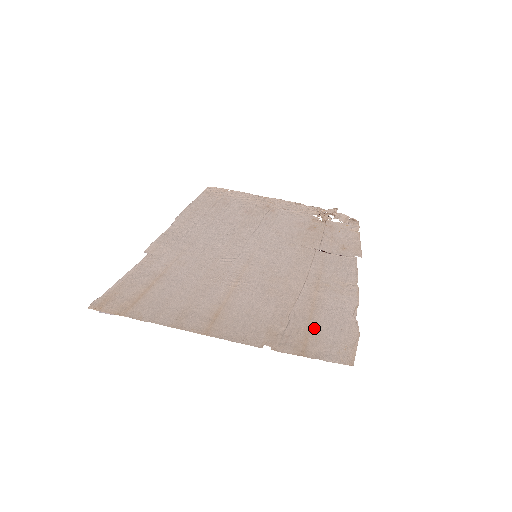
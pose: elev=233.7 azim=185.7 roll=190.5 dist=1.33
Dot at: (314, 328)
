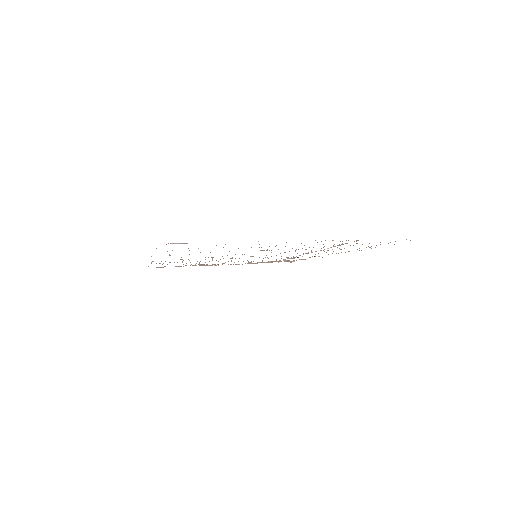
Dot at: occluded
